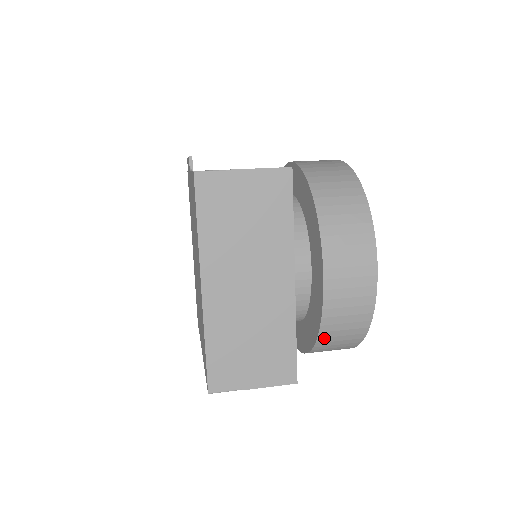
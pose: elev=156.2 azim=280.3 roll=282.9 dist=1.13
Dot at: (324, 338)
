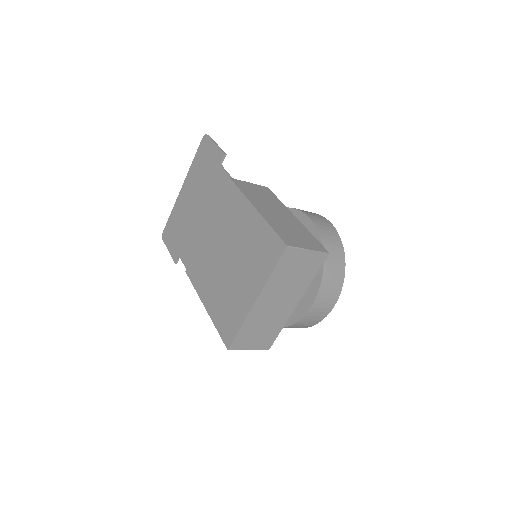
Dot at: (289, 327)
